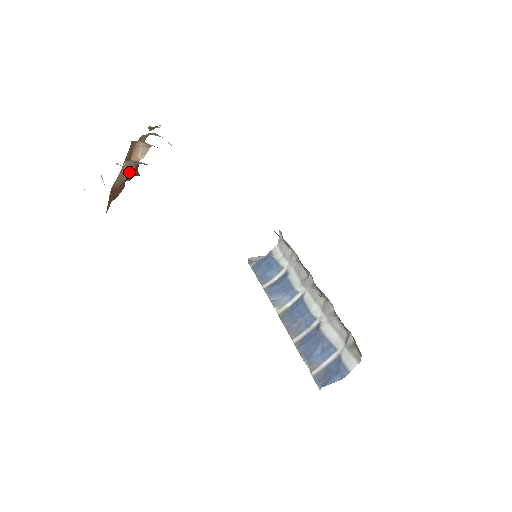
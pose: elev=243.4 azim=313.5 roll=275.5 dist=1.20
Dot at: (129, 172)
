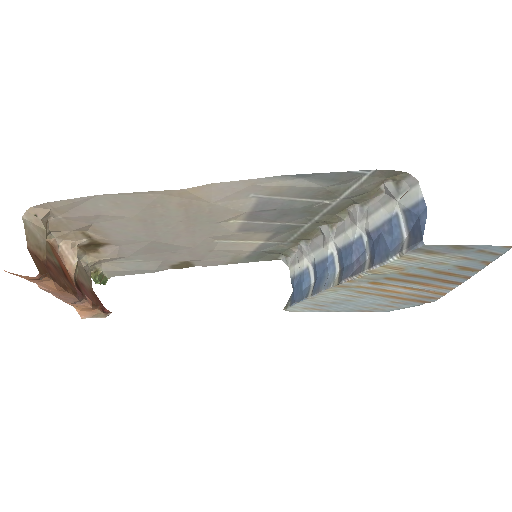
Dot at: (43, 236)
